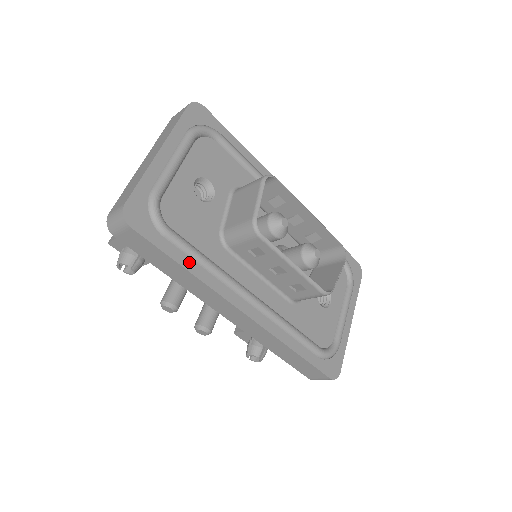
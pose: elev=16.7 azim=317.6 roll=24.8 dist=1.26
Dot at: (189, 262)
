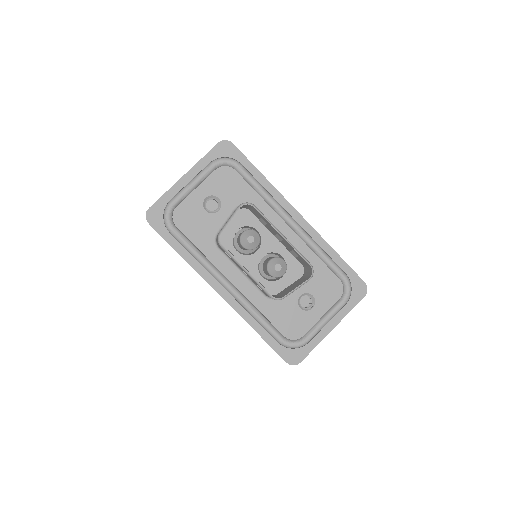
Dot at: (184, 251)
